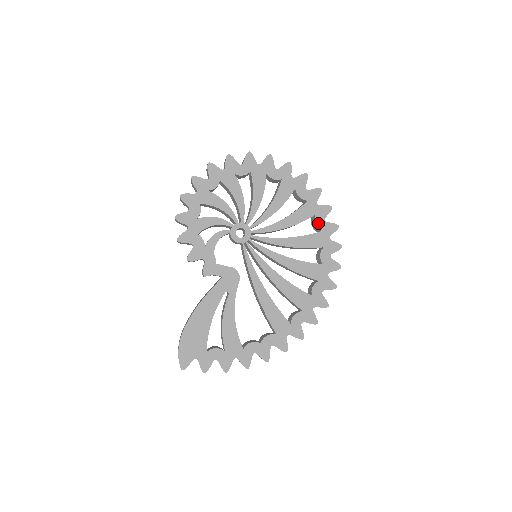
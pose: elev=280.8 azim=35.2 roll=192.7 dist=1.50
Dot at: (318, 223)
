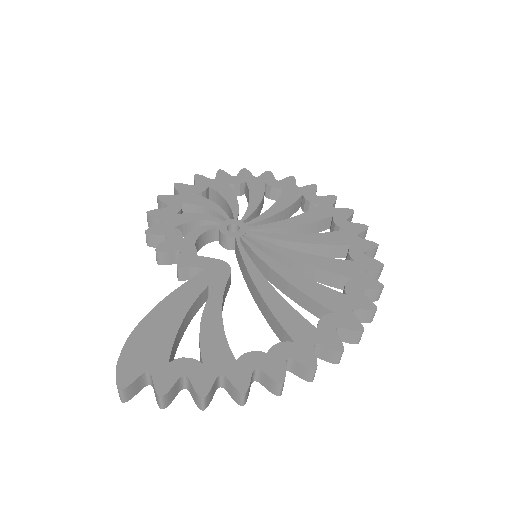
Dot at: (338, 223)
